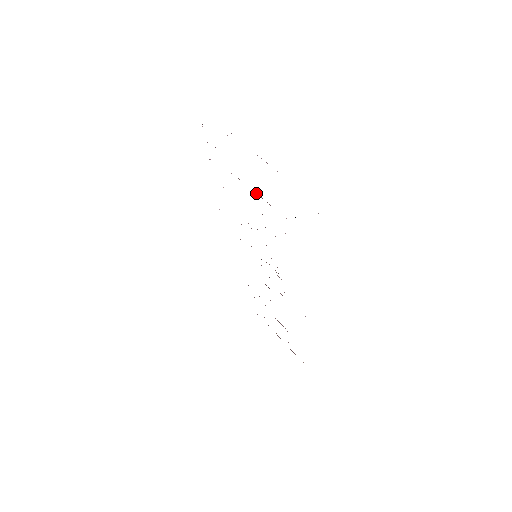
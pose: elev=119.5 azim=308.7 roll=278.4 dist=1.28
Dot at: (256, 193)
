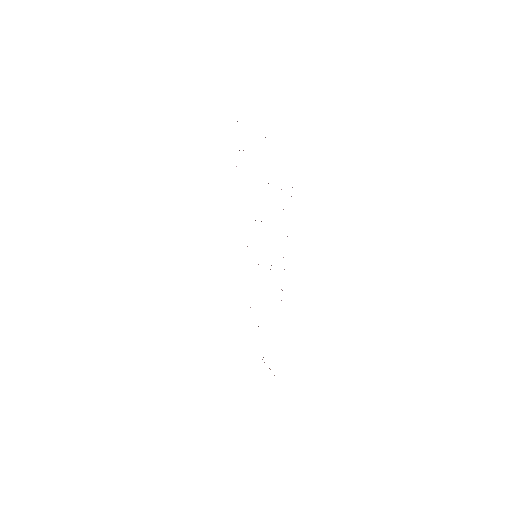
Dot at: occluded
